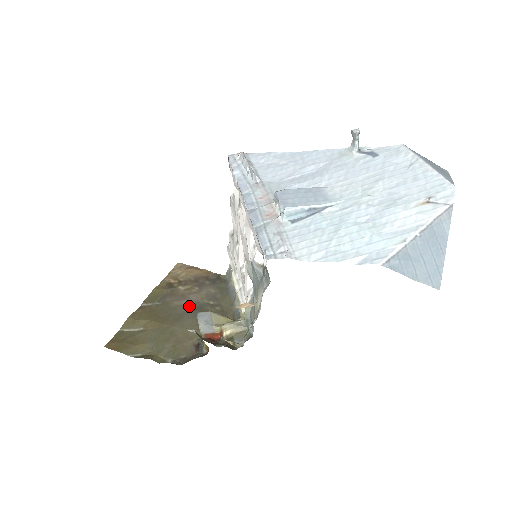
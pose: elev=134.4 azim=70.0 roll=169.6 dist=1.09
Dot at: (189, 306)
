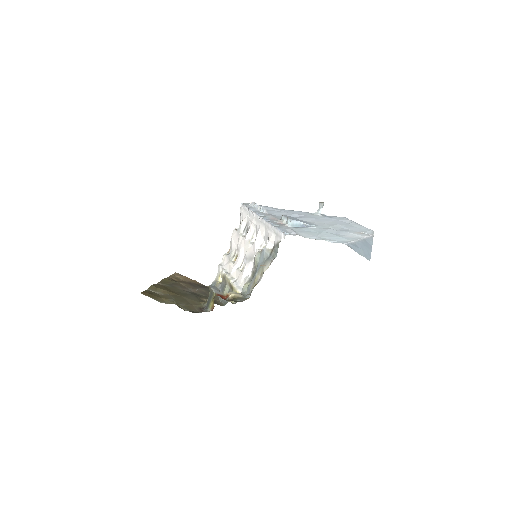
Dot at: (190, 292)
